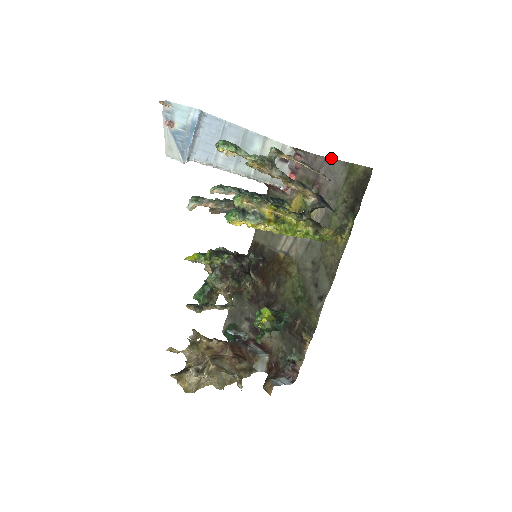
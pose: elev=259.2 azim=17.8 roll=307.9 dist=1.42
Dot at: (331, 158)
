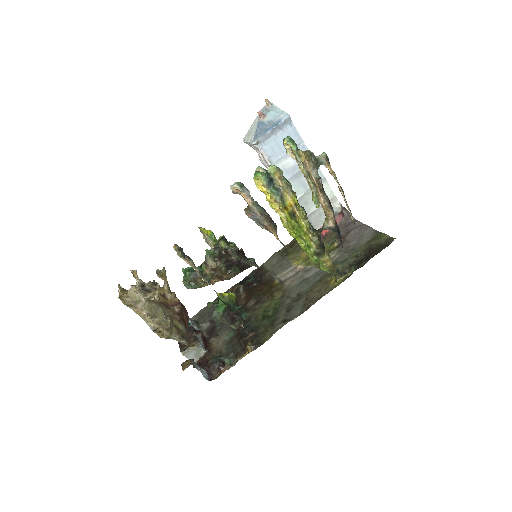
Dot at: (367, 225)
